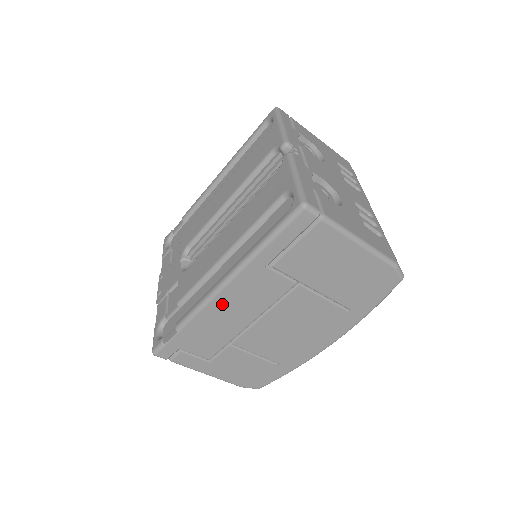
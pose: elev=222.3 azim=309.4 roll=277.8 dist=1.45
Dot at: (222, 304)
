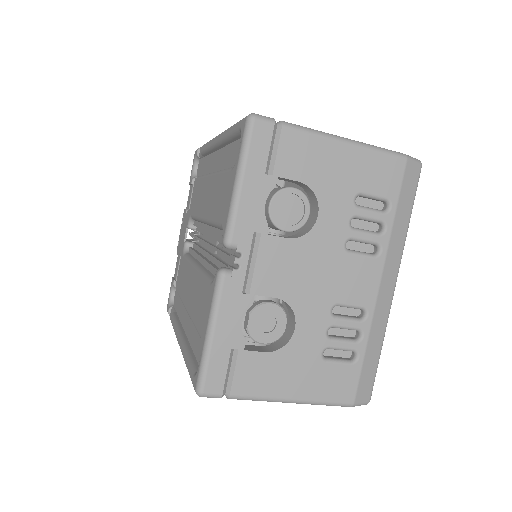
Dot at: occluded
